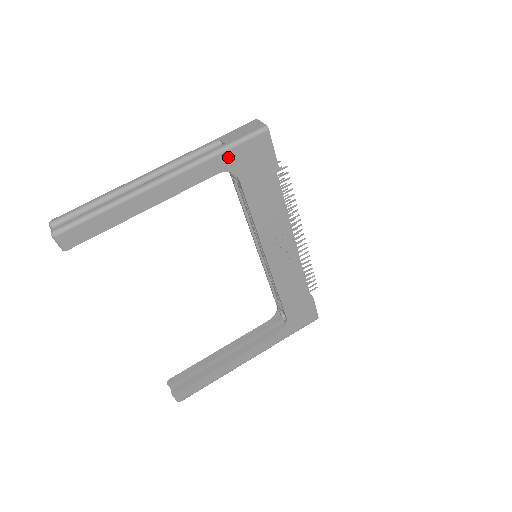
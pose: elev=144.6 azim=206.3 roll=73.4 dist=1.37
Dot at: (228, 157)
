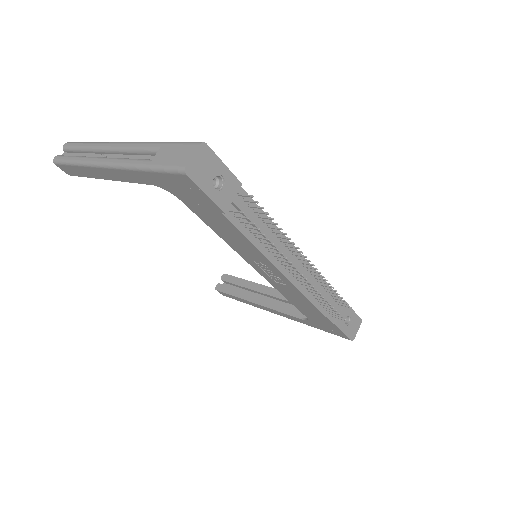
Dot at: (154, 177)
